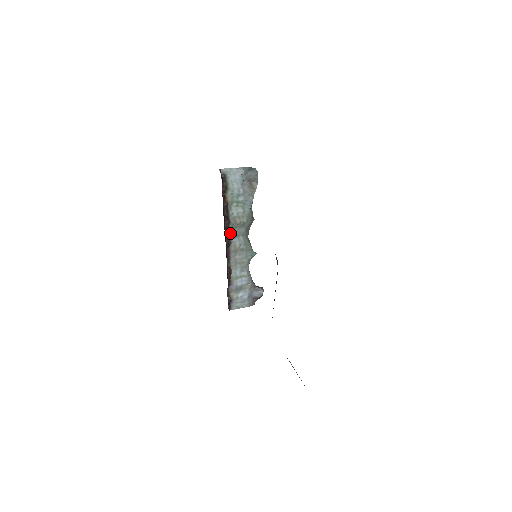
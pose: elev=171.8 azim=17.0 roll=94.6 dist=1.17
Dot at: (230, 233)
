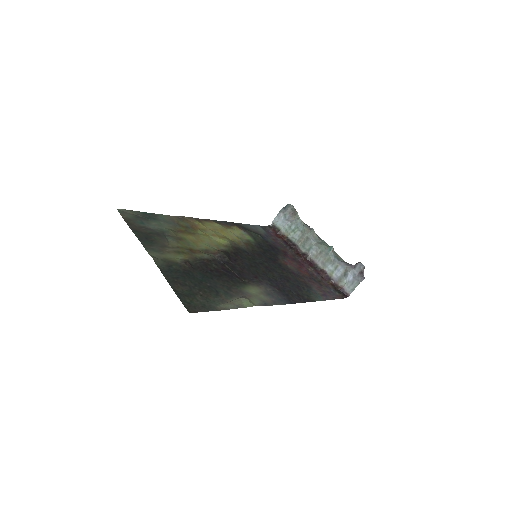
Dot at: (304, 251)
